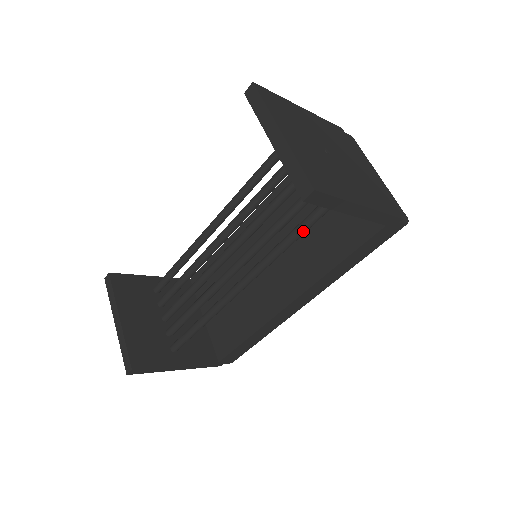
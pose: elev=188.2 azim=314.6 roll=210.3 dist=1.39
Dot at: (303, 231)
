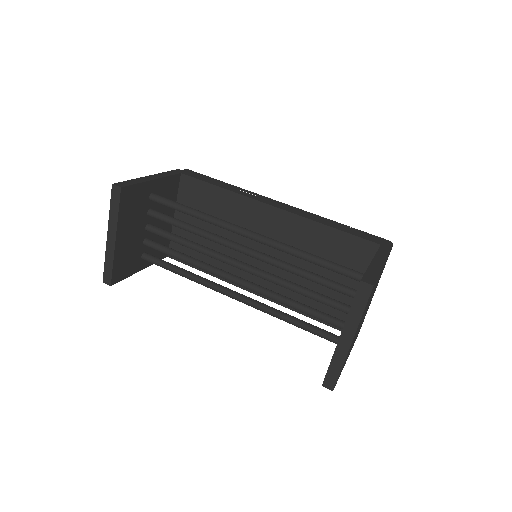
Dot at: (304, 329)
